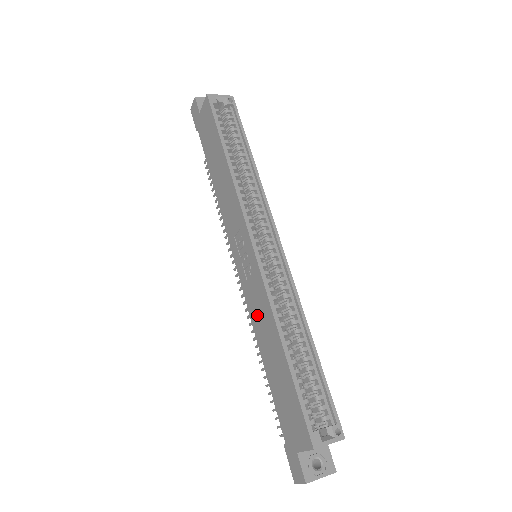
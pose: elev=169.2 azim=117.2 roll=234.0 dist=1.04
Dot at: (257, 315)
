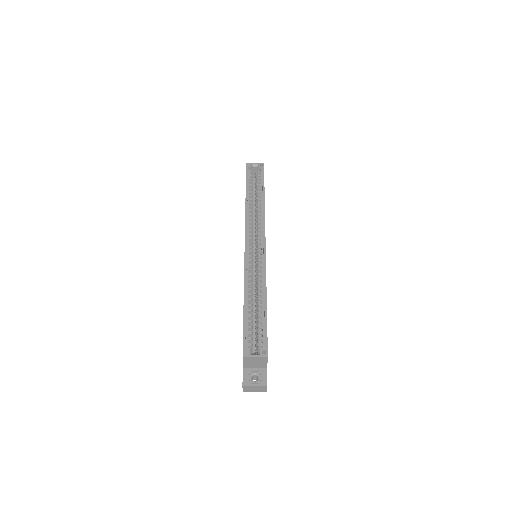
Dot at: occluded
